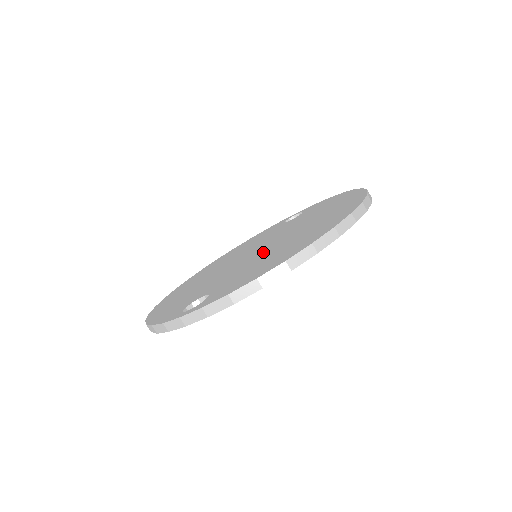
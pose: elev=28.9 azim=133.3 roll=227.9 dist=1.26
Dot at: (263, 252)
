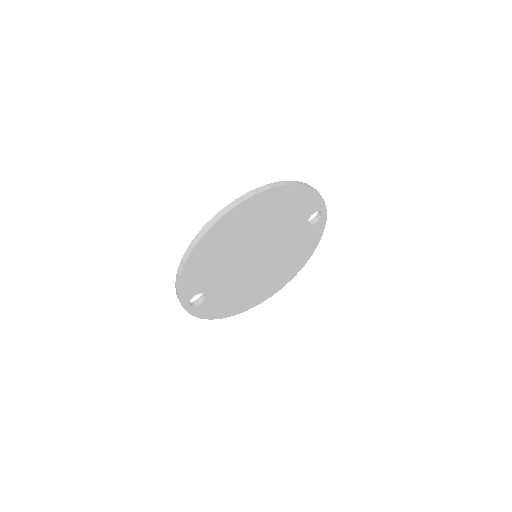
Dot at: occluded
